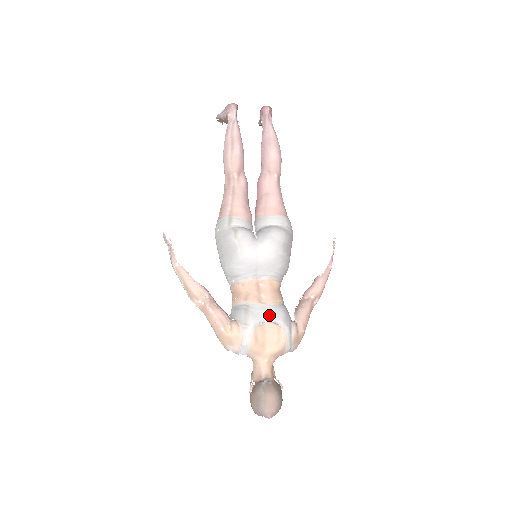
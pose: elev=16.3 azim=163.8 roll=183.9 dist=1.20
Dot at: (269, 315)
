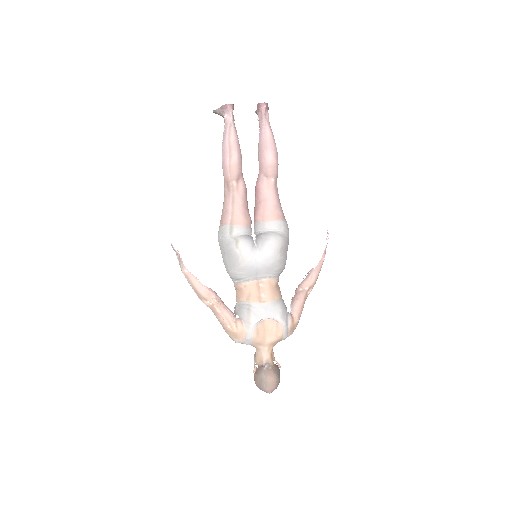
Dot at: (268, 313)
